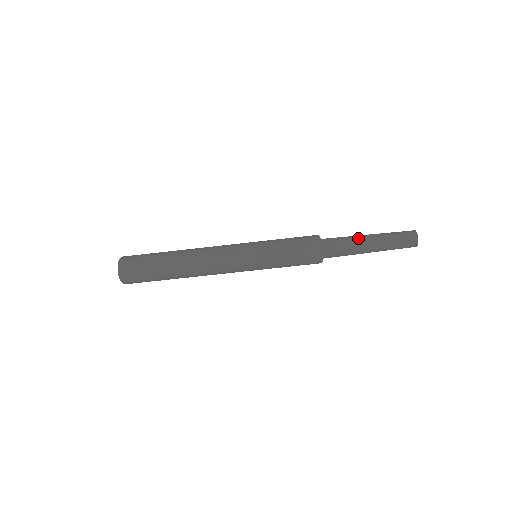
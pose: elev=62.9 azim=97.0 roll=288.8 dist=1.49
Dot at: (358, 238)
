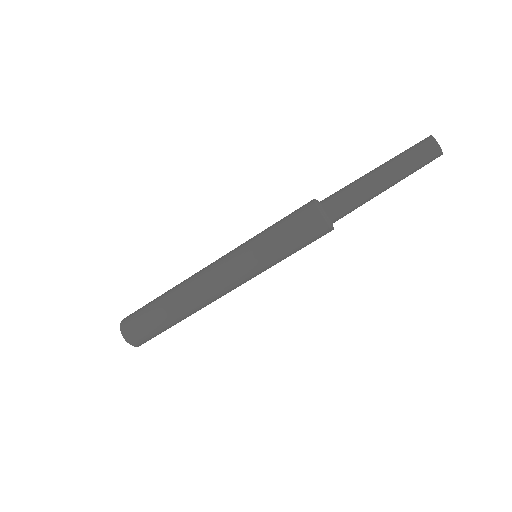
Dot at: (366, 187)
